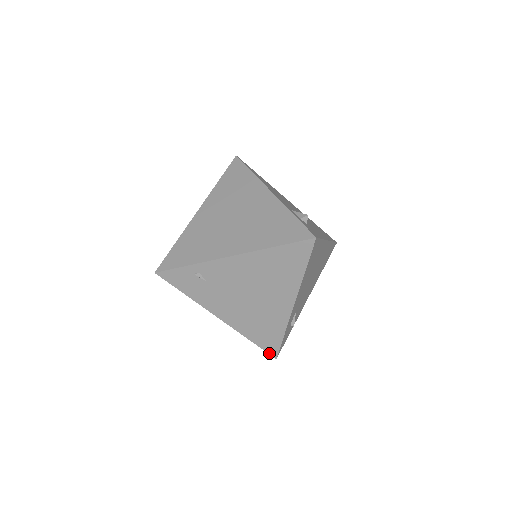
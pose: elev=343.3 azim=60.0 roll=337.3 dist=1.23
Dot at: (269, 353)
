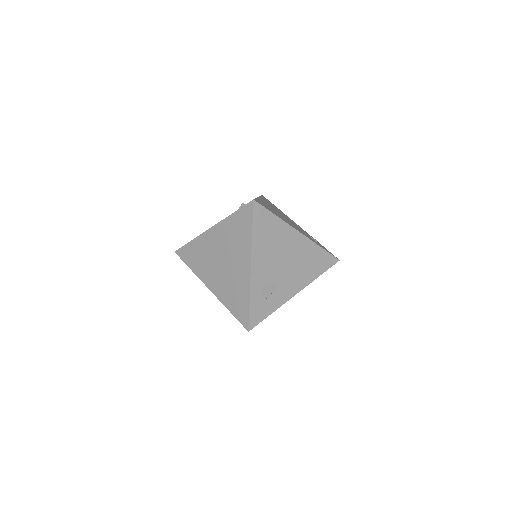
Dot at: occluded
